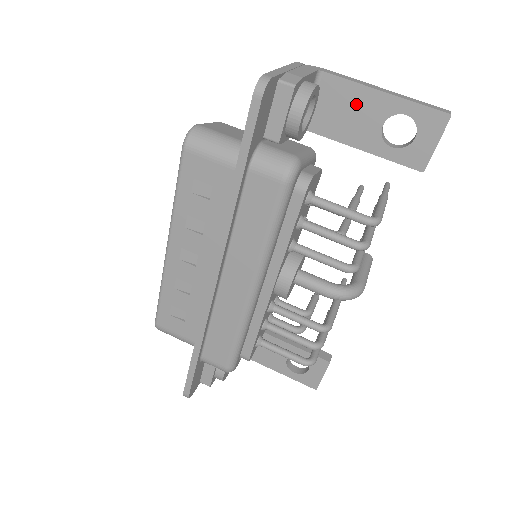
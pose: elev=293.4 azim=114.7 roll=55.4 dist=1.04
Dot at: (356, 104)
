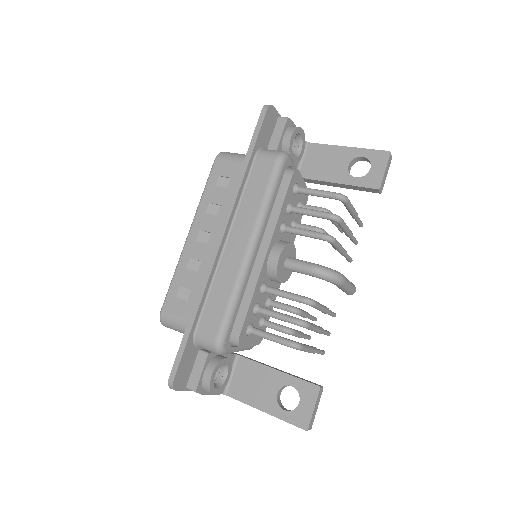
Dot at: (330, 156)
